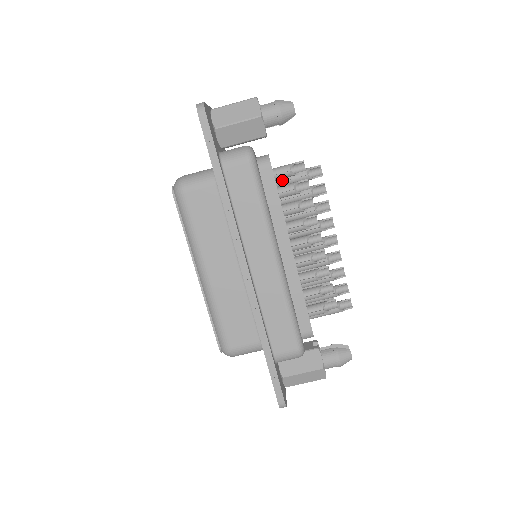
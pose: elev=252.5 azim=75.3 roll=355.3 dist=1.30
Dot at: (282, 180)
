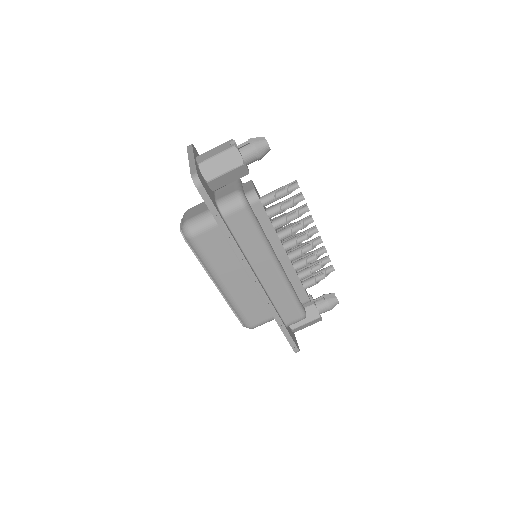
Dot at: occluded
